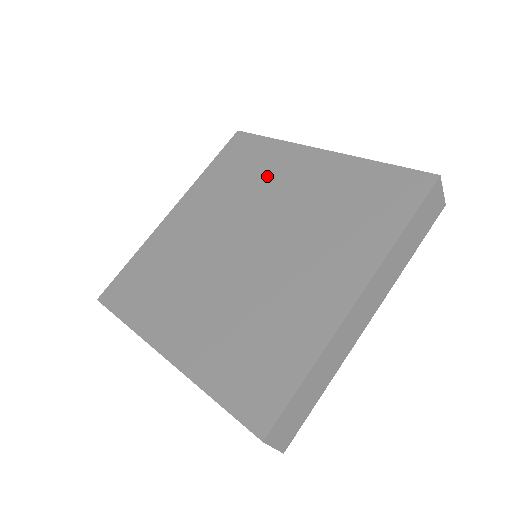
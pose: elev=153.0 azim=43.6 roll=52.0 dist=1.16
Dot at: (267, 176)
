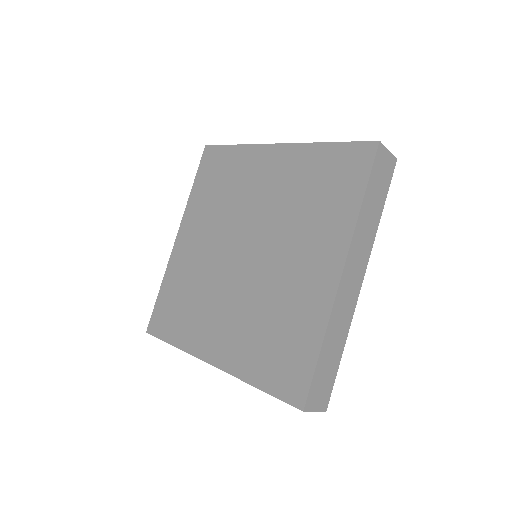
Dot at: (242, 183)
